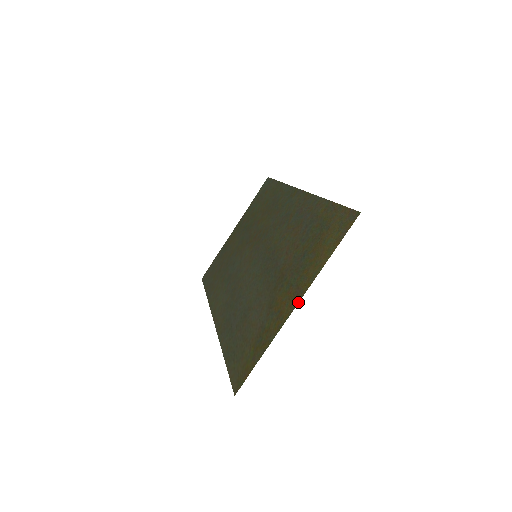
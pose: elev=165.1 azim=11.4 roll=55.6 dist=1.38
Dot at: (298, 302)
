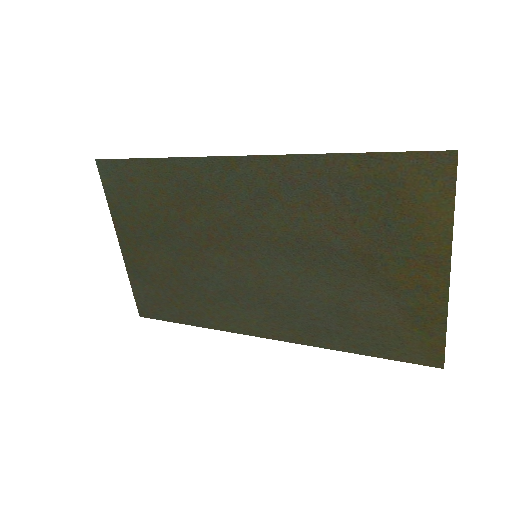
Dot at: (450, 268)
